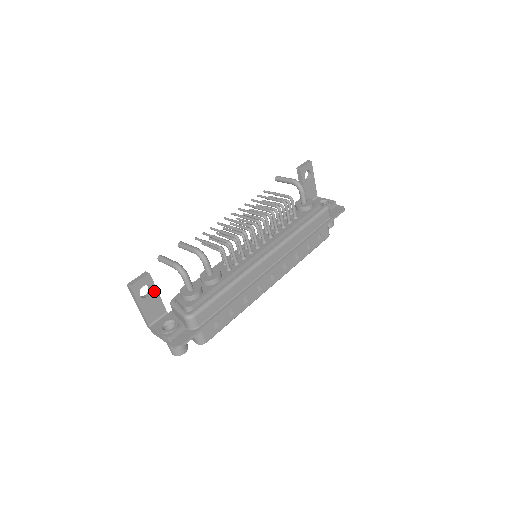
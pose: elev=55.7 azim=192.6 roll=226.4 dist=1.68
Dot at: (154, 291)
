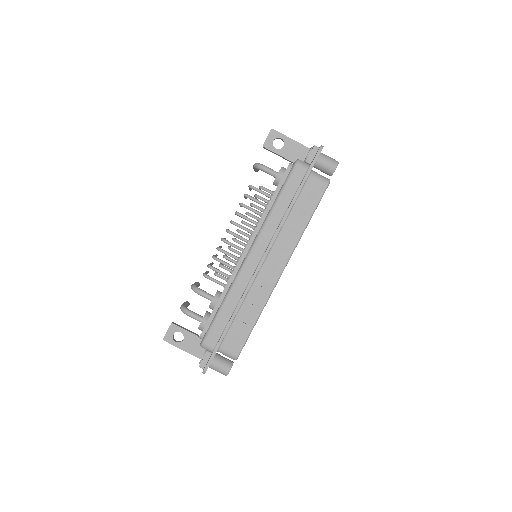
Dot at: (186, 333)
